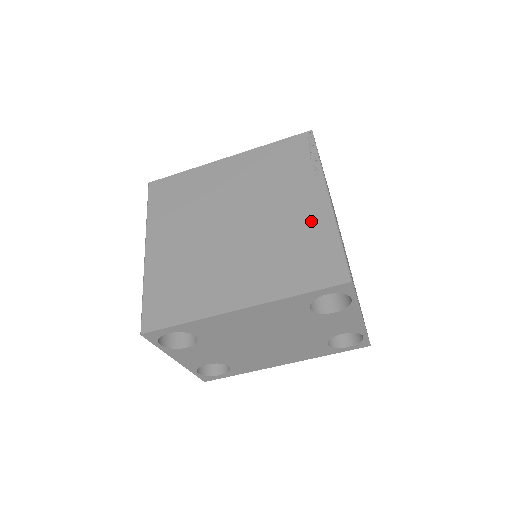
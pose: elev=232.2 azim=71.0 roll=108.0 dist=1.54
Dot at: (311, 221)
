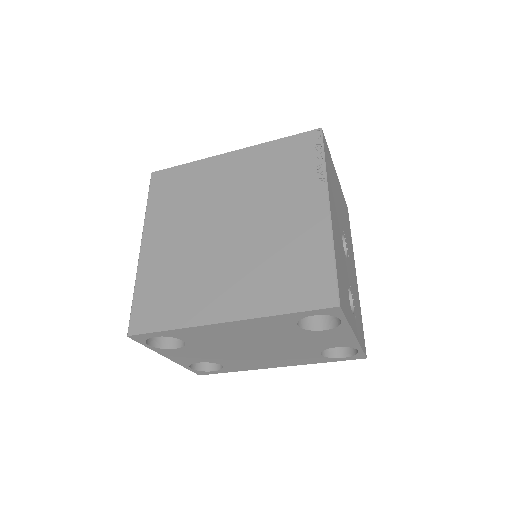
Dot at: (307, 233)
